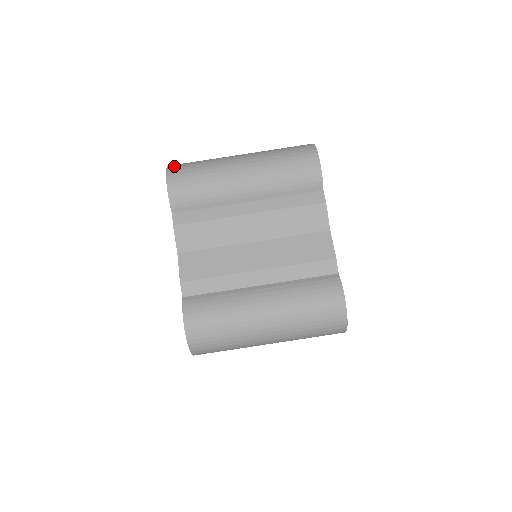
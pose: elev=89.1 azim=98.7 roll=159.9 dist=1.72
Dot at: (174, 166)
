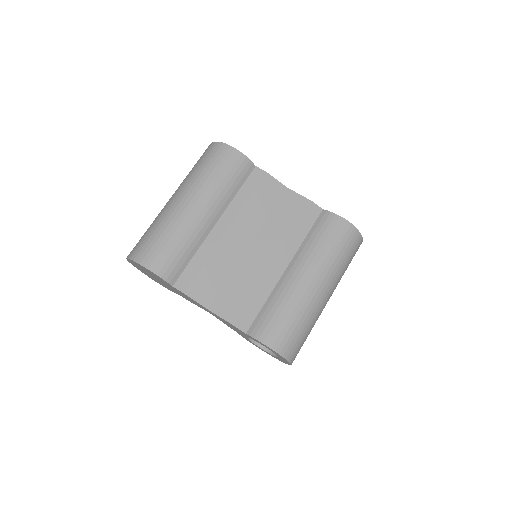
Dot at: (134, 253)
